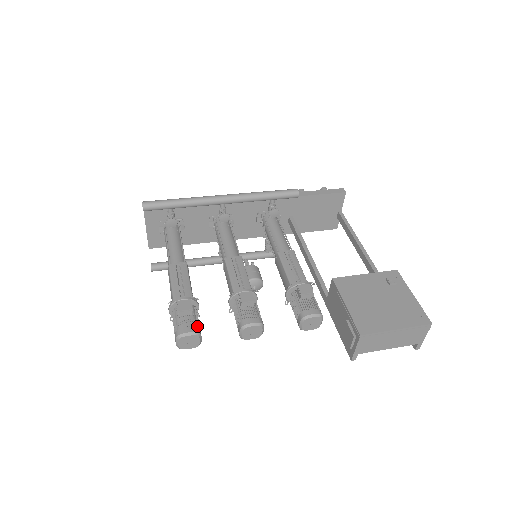
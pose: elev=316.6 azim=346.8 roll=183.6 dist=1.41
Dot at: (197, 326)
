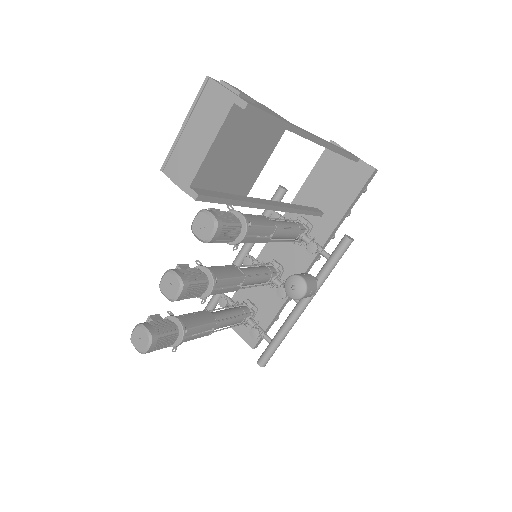
Dot at: (148, 323)
